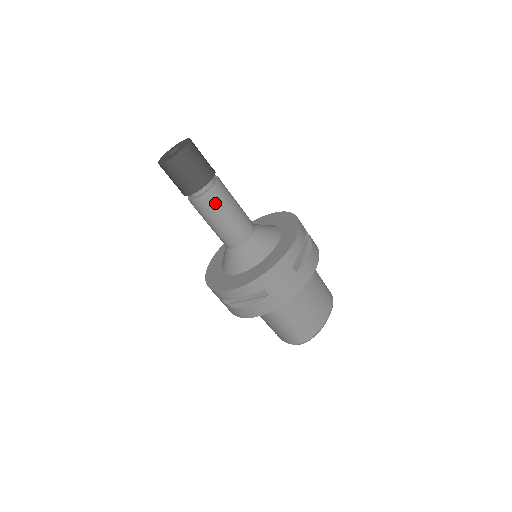
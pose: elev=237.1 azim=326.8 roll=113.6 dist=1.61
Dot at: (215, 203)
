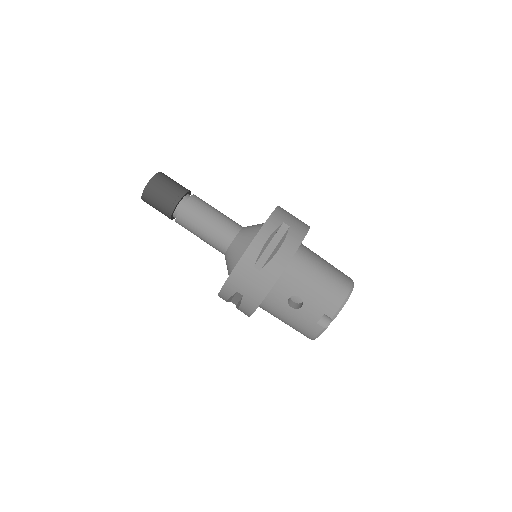
Dot at: (202, 202)
